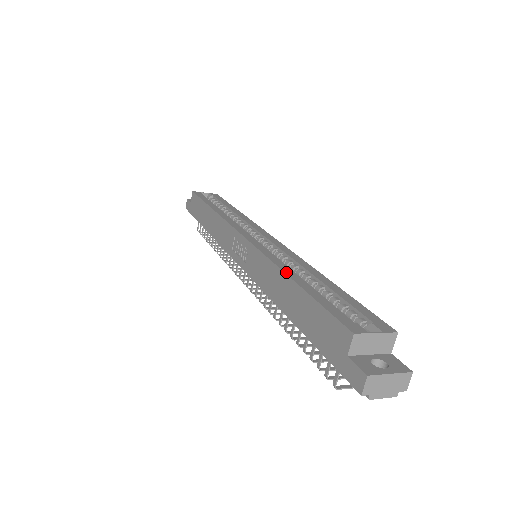
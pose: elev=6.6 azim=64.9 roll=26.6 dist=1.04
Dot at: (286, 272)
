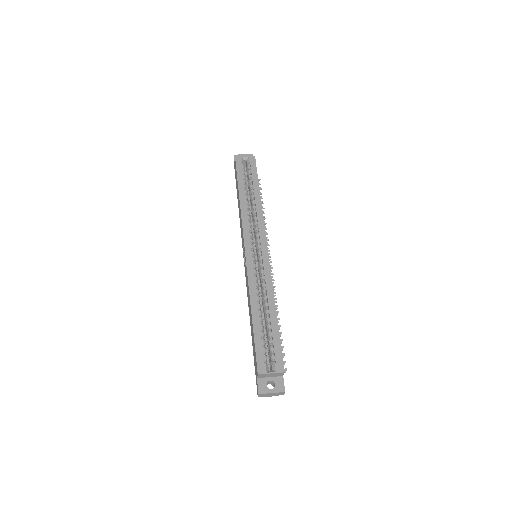
Dot at: (252, 306)
